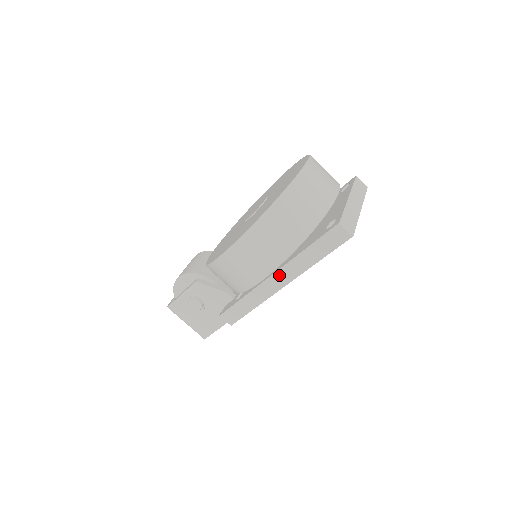
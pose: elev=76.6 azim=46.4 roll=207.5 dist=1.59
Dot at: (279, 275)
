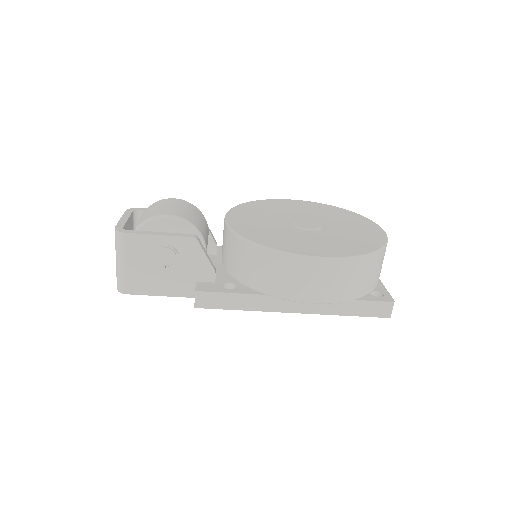
Dot at: occluded
